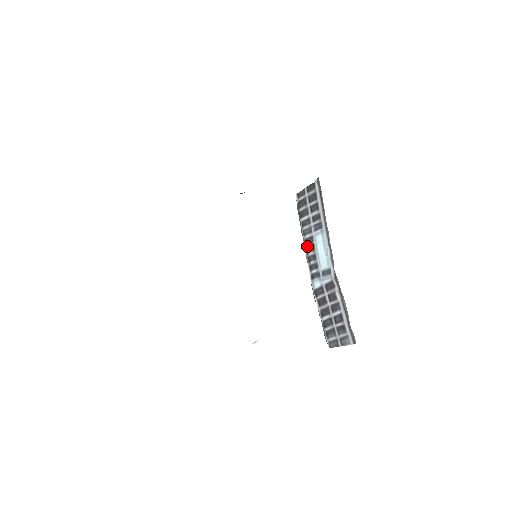
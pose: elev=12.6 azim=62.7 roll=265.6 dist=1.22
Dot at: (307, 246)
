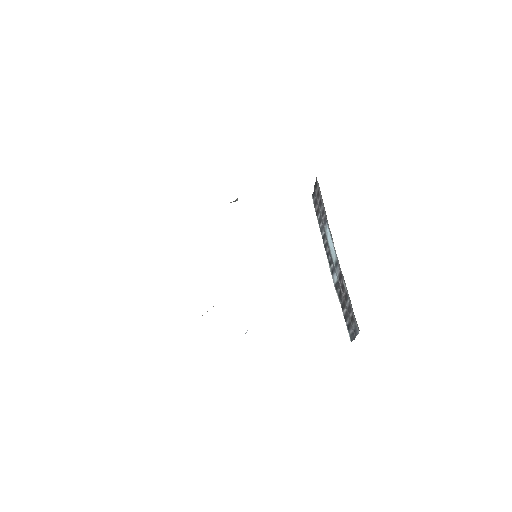
Dot at: (324, 243)
